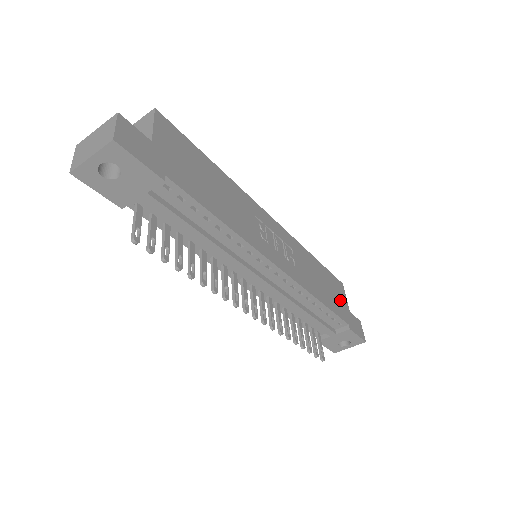
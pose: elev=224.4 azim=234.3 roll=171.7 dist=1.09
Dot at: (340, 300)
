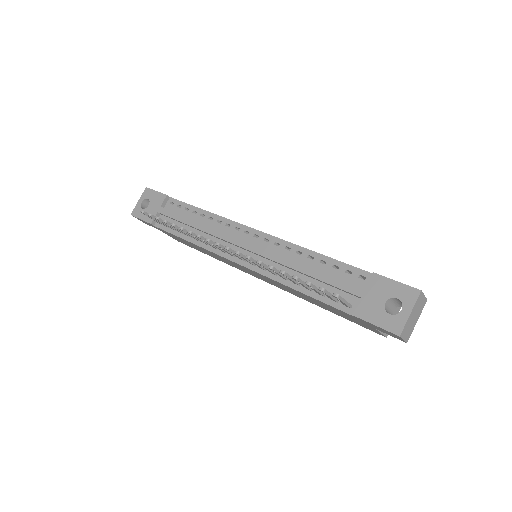
Dot at: occluded
